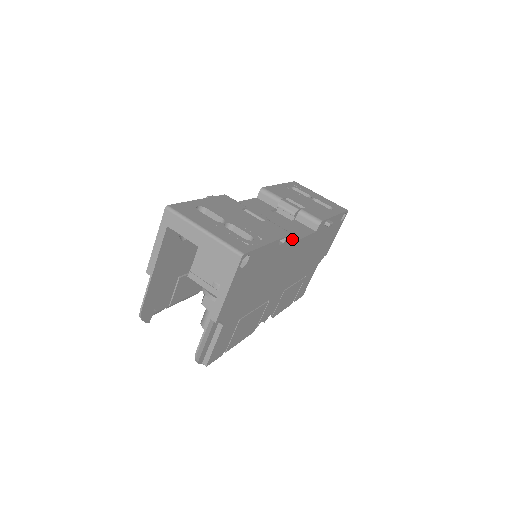
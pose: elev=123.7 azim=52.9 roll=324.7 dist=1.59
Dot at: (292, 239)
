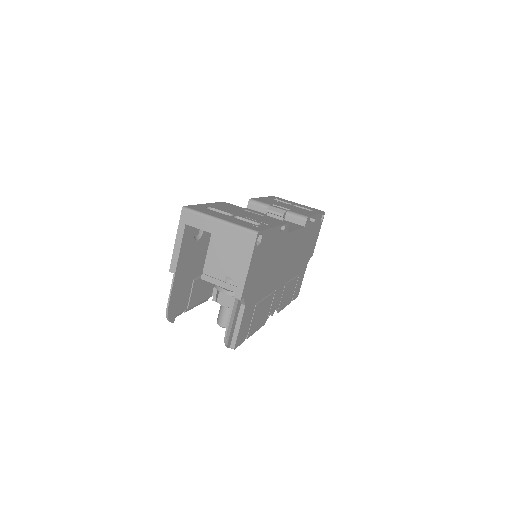
Dot at: (288, 230)
